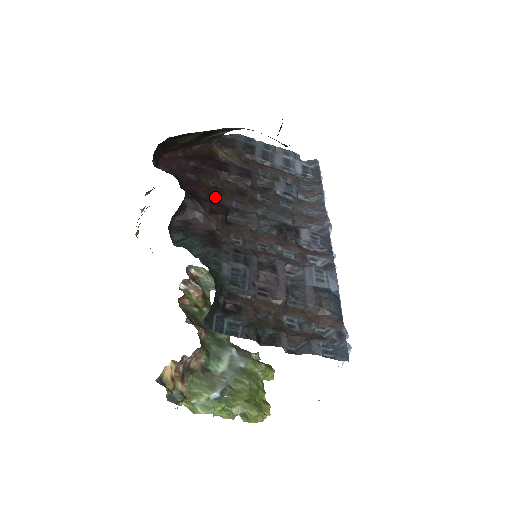
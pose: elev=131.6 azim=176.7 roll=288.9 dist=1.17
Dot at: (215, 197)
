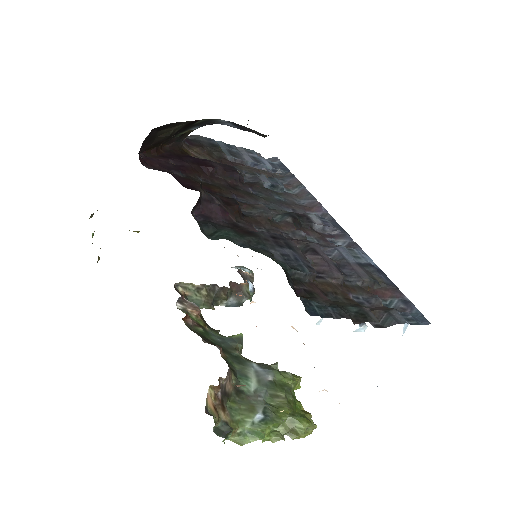
Dot at: (214, 192)
